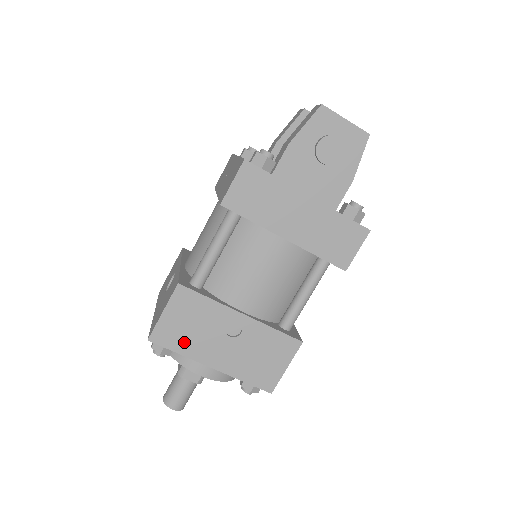
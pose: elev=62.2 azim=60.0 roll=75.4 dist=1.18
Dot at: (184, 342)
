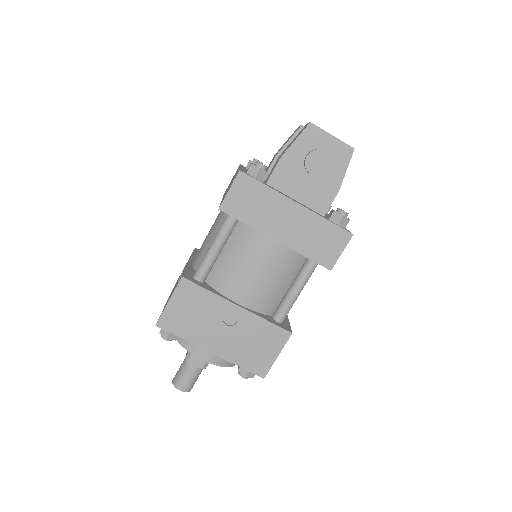
Dot at: (187, 328)
